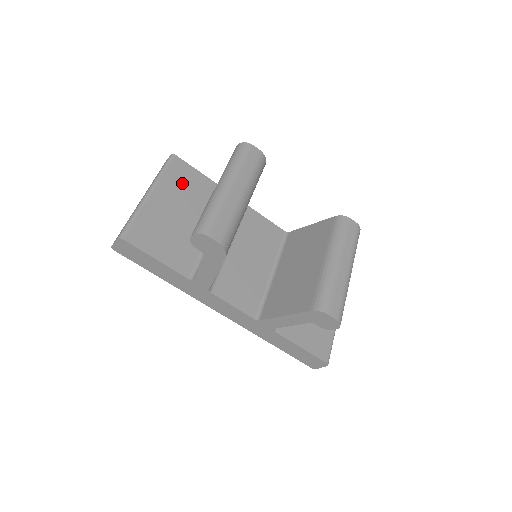
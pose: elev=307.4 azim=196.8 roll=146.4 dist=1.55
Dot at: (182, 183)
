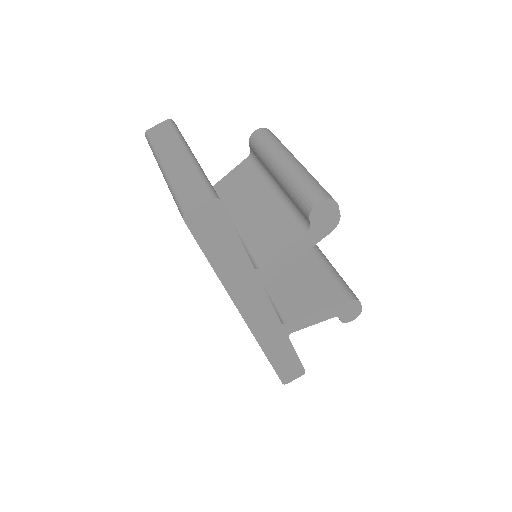
Dot at: occluded
